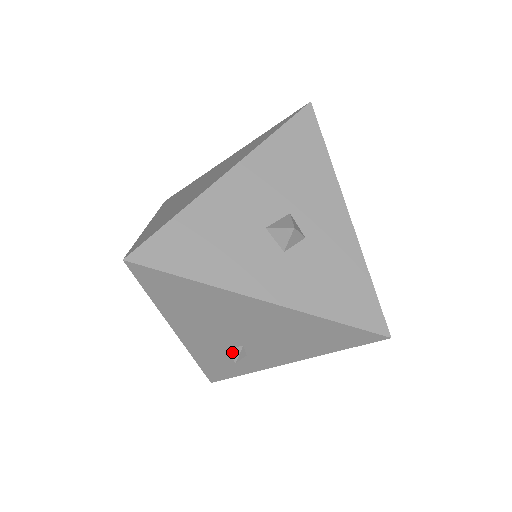
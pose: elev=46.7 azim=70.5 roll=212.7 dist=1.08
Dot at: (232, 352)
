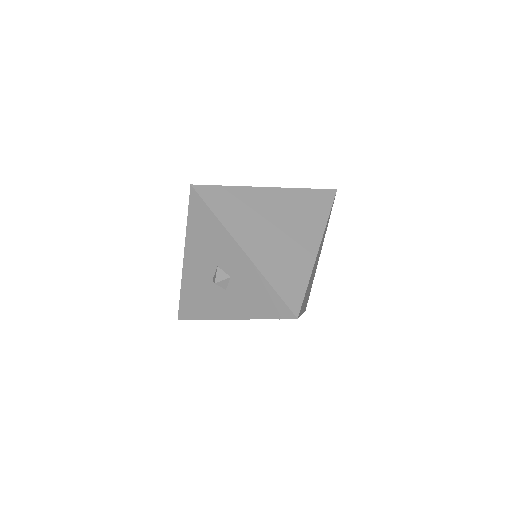
Dot at: occluded
